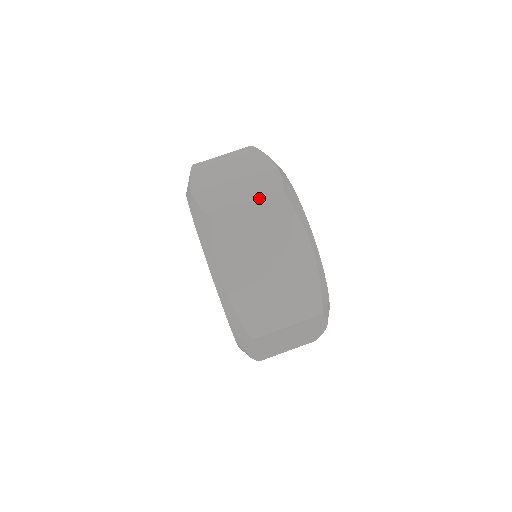
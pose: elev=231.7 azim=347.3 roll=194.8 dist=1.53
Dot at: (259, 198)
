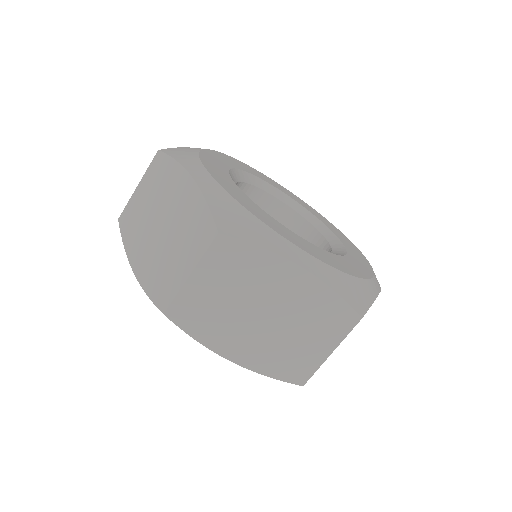
Dot at: (197, 257)
